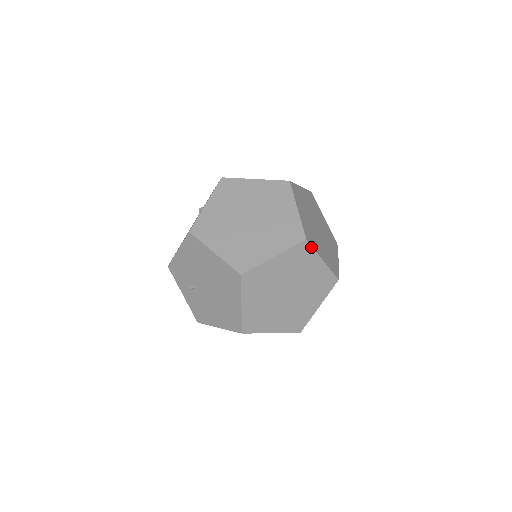
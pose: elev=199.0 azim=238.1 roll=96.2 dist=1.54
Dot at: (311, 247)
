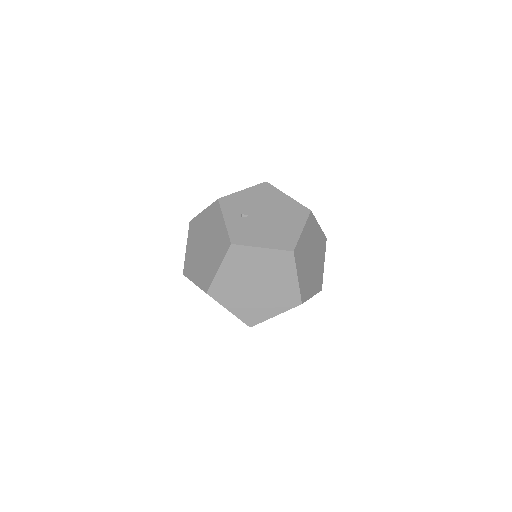
Dot at: (325, 246)
